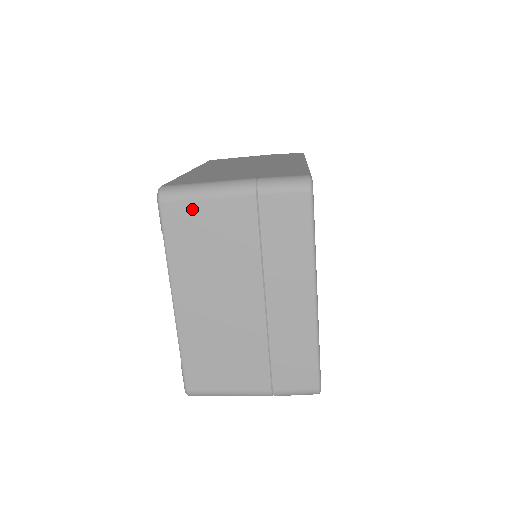
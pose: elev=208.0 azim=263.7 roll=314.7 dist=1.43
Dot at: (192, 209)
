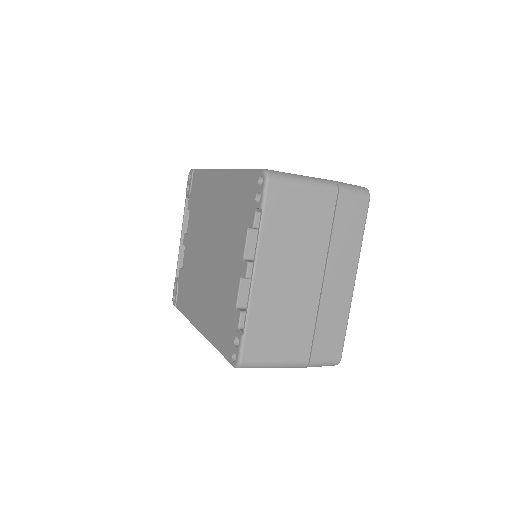
Dot at: (291, 193)
